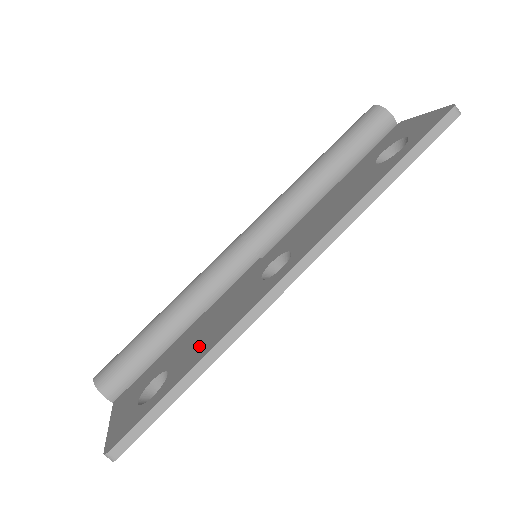
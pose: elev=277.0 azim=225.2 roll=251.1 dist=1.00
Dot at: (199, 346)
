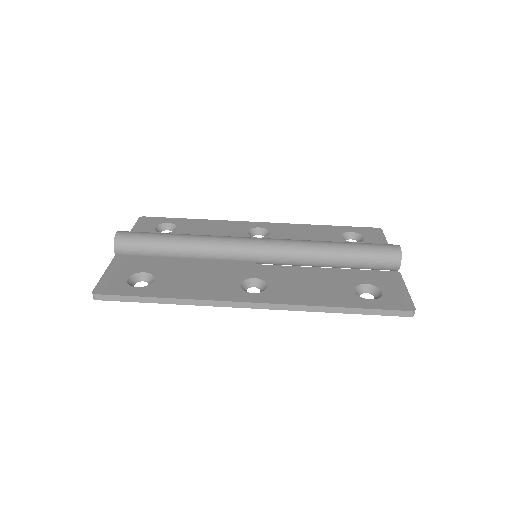
Dot at: (180, 286)
